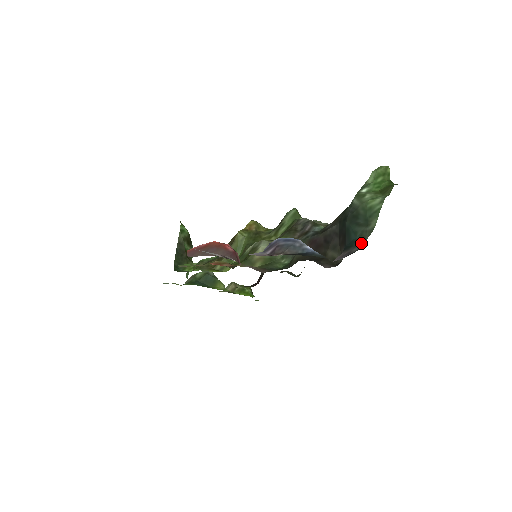
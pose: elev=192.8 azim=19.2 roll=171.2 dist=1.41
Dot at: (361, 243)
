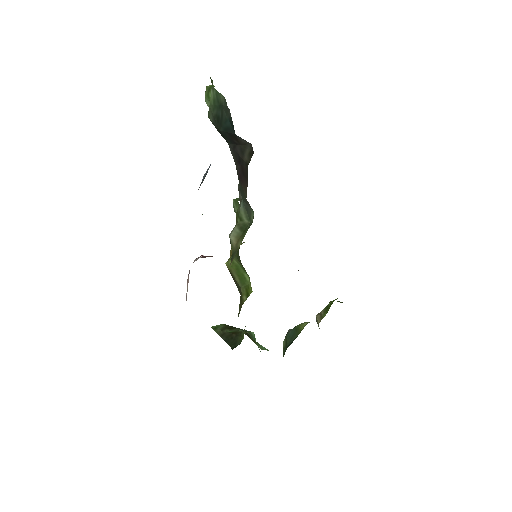
Dot at: (229, 113)
